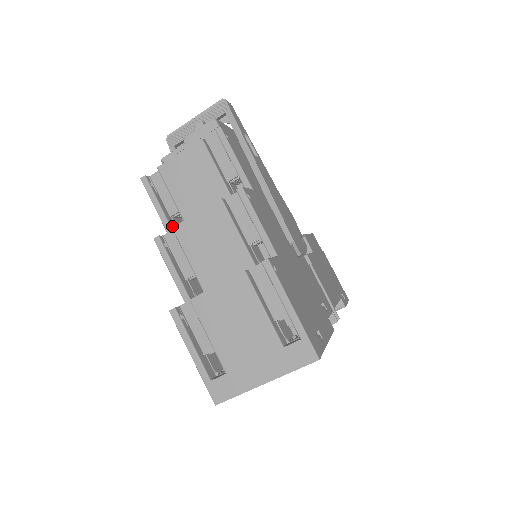
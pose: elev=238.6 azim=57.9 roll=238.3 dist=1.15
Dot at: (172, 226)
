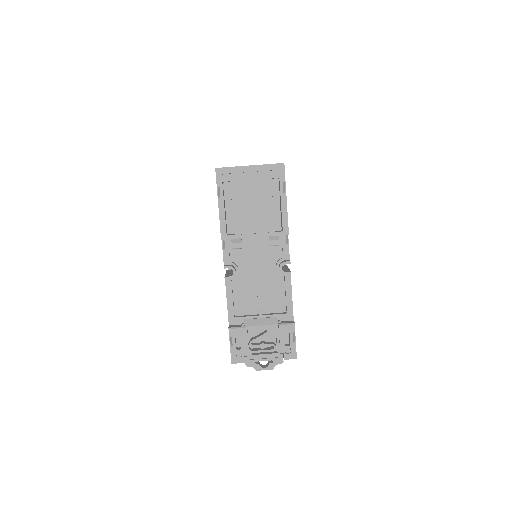
Dot at: occluded
